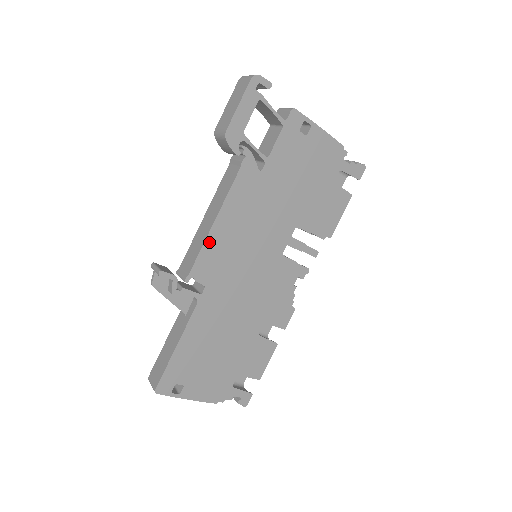
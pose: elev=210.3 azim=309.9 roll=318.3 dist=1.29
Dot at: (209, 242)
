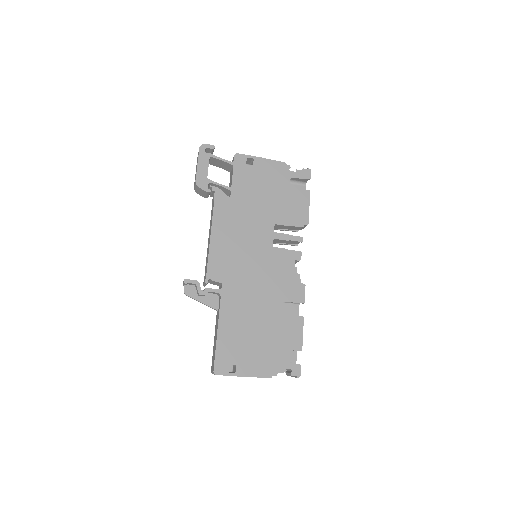
Dot at: (212, 252)
